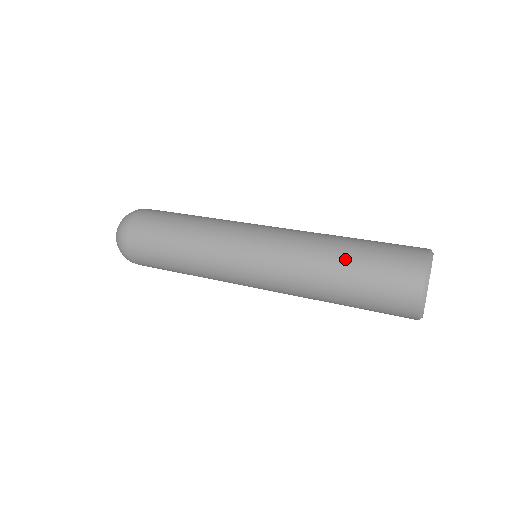
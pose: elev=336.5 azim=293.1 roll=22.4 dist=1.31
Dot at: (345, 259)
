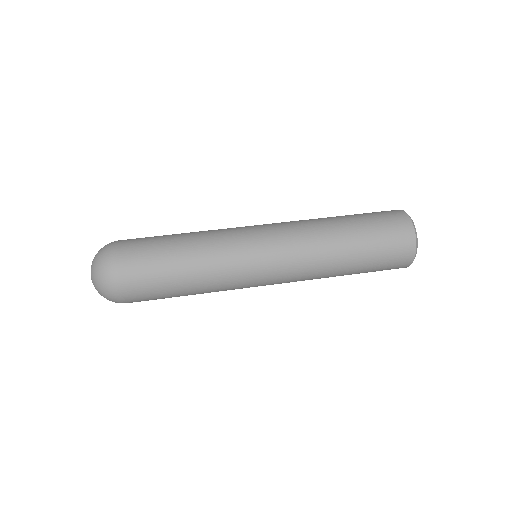
Dot at: (353, 244)
